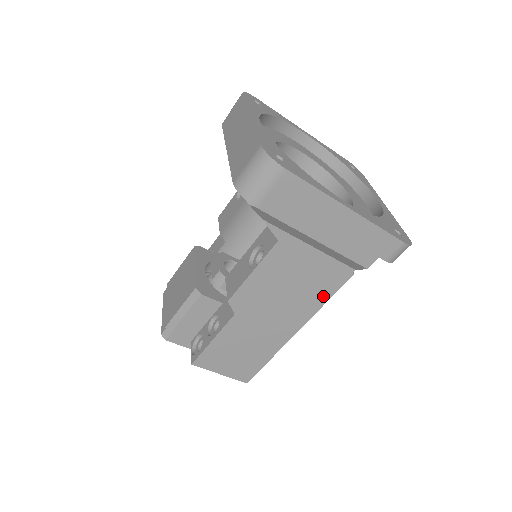
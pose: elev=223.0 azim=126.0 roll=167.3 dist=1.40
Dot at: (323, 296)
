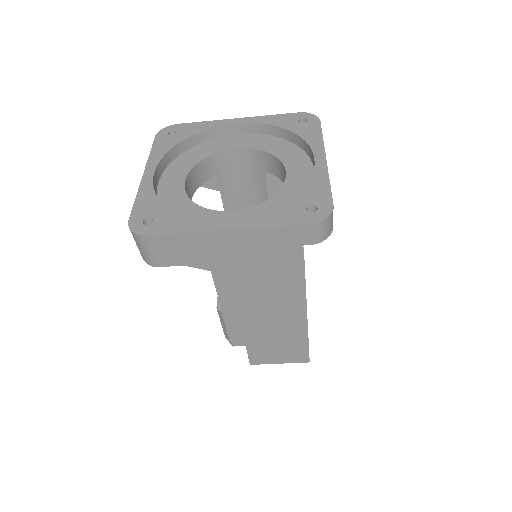
Dot at: (297, 286)
